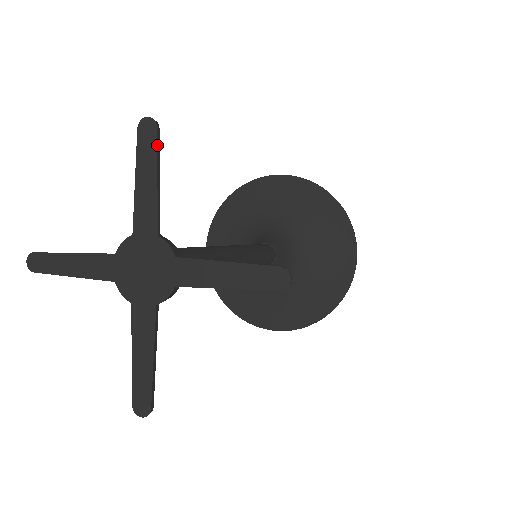
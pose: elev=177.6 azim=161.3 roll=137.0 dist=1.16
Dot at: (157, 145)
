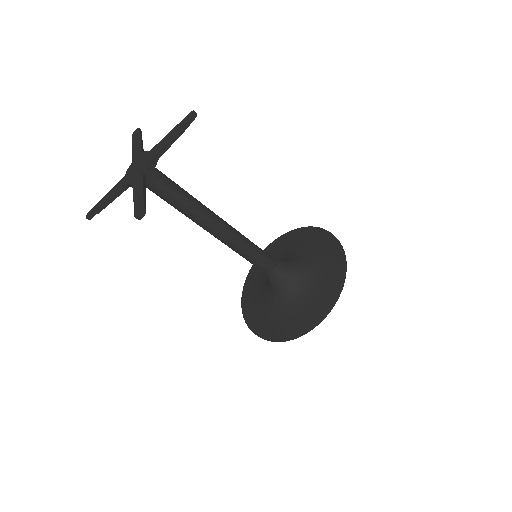
Dot at: (140, 132)
